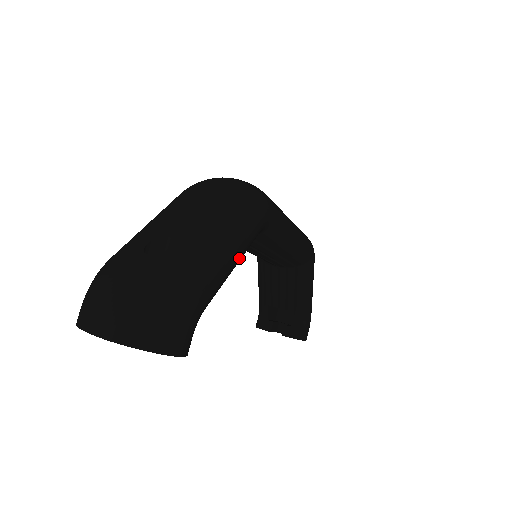
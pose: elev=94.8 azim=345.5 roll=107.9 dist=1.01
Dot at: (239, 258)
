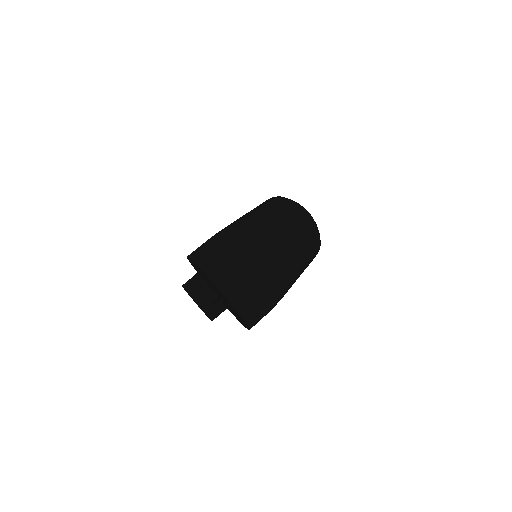
Dot at: occluded
